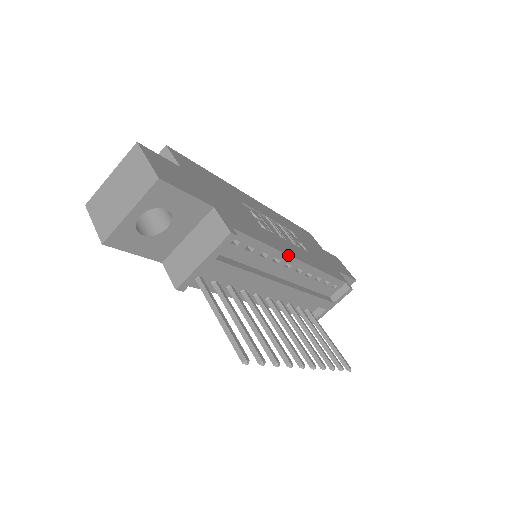
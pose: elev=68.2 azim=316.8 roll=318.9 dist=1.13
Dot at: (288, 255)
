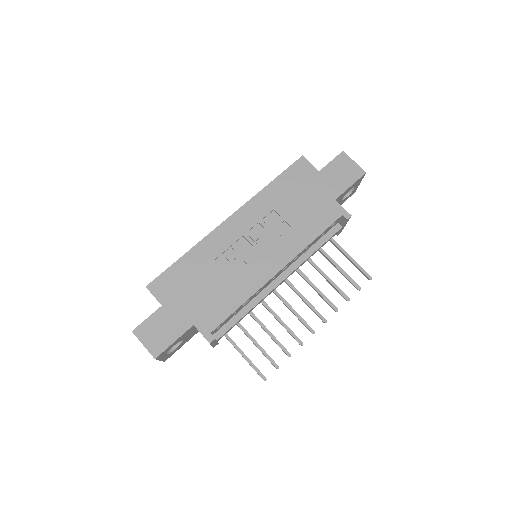
Dot at: (264, 285)
